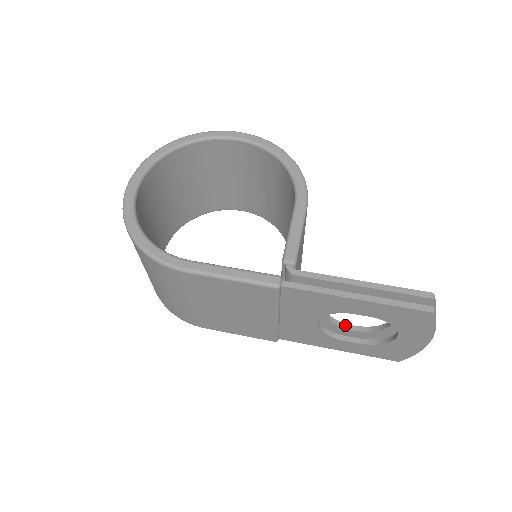
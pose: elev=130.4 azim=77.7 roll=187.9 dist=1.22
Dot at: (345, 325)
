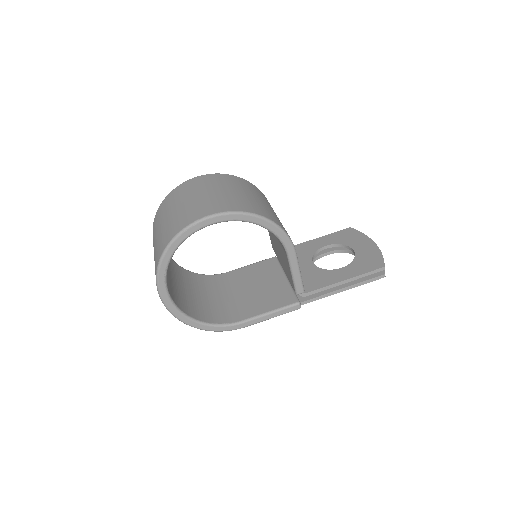
Dot at: (321, 249)
